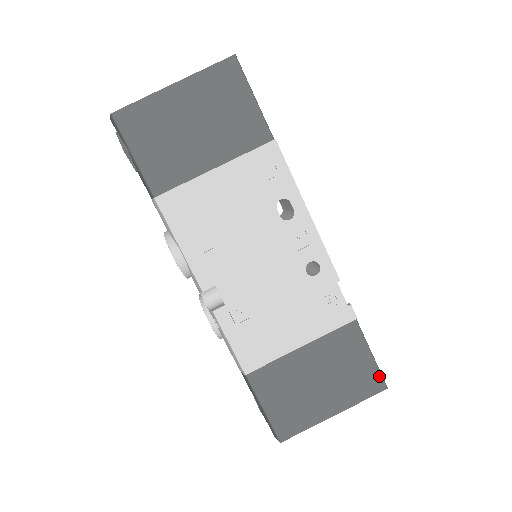
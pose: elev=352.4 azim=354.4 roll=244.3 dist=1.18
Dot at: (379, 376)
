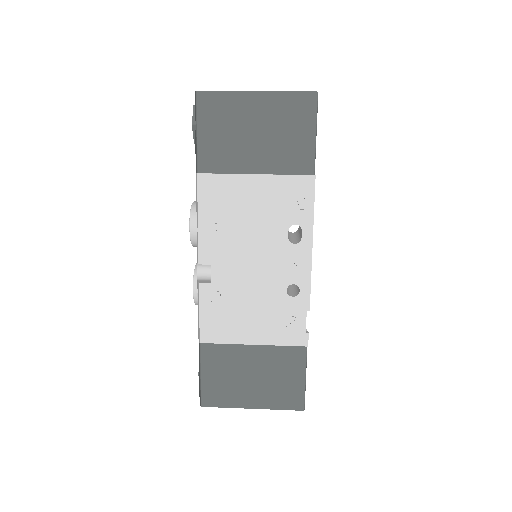
Dot at: (302, 398)
